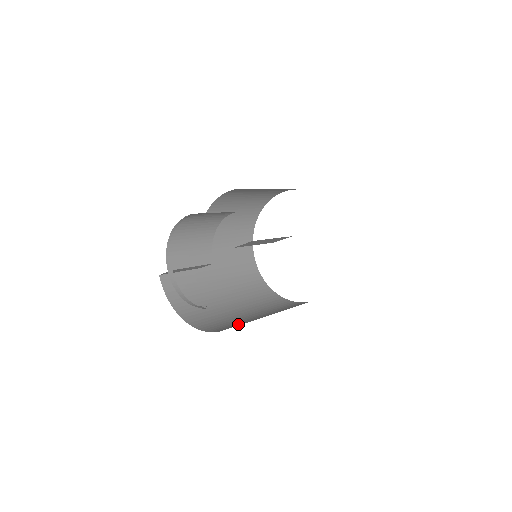
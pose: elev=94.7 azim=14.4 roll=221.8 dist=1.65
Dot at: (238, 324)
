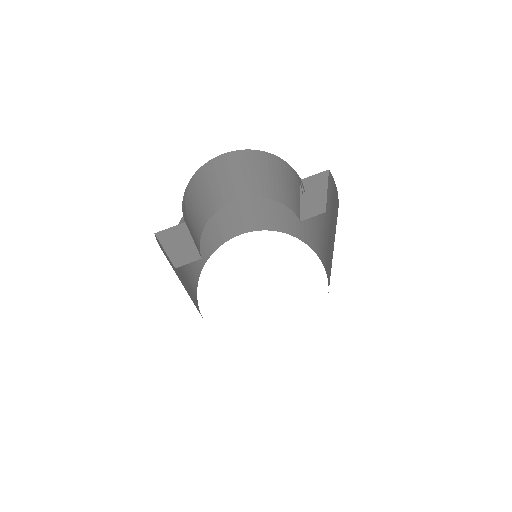
Dot at: occluded
